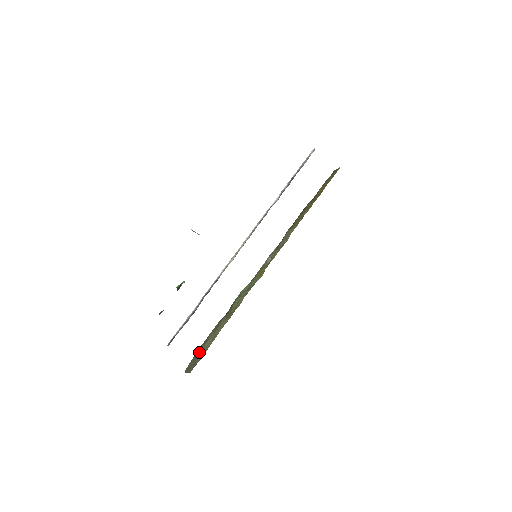
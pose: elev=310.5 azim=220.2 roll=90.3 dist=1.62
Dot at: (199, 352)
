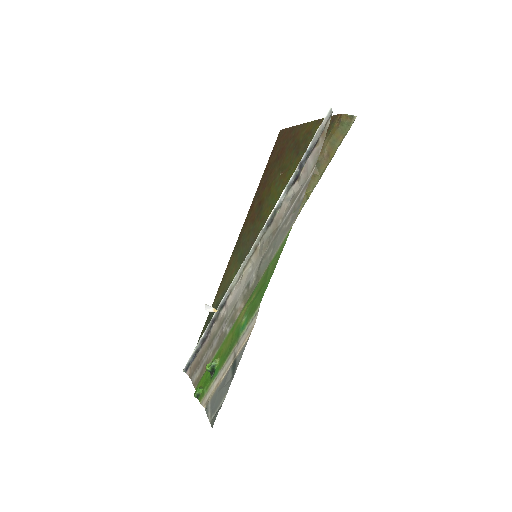
Dot at: occluded
